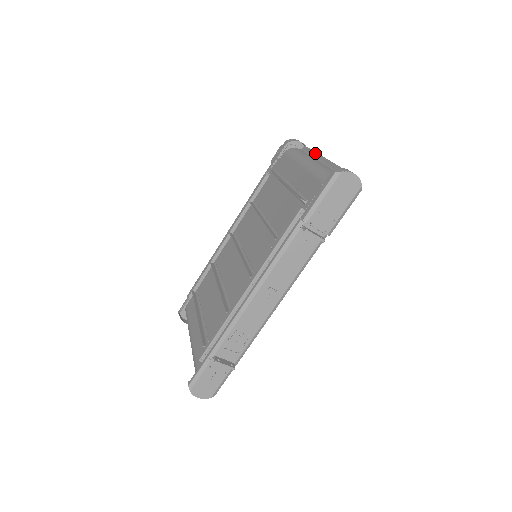
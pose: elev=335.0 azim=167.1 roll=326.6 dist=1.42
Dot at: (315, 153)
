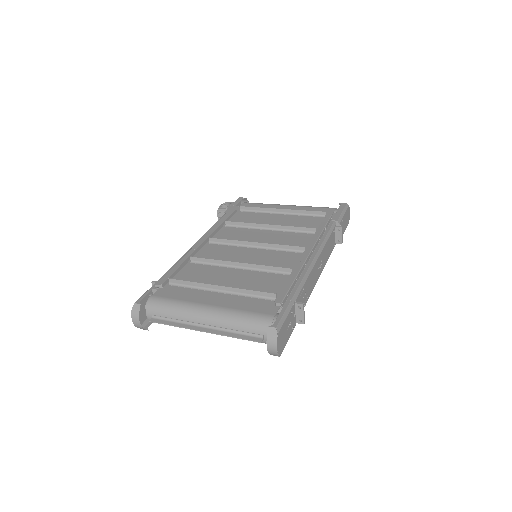
Dot at: occluded
